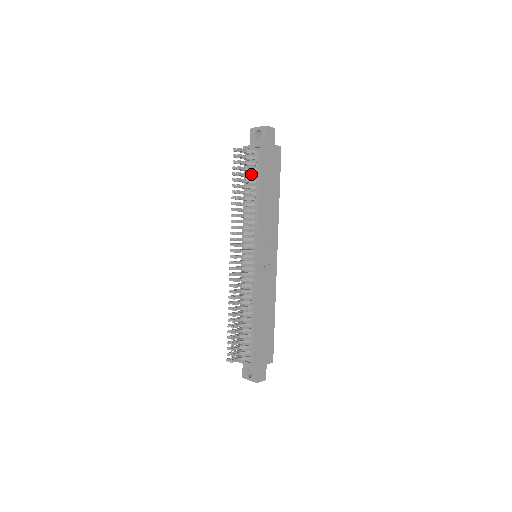
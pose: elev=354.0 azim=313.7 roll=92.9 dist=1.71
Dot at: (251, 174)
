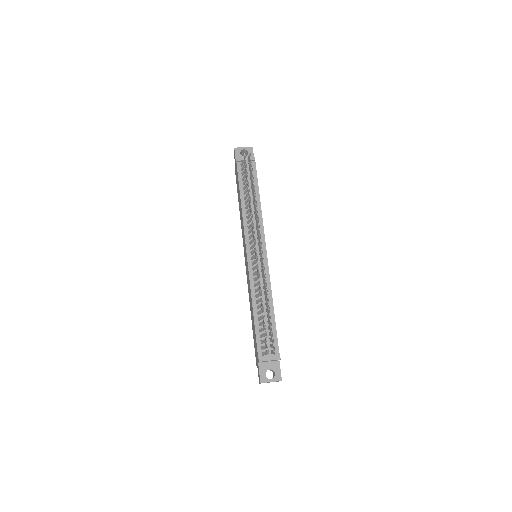
Dot at: occluded
